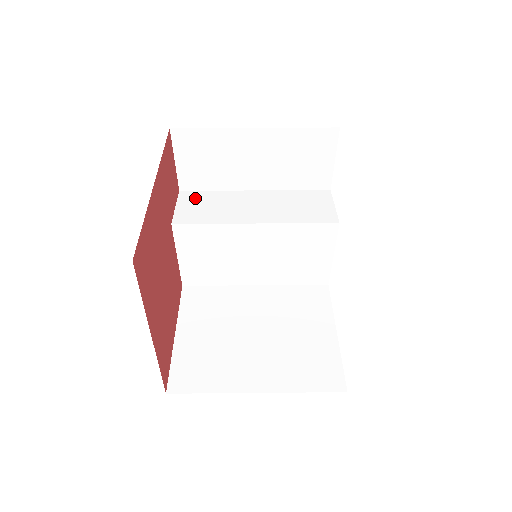
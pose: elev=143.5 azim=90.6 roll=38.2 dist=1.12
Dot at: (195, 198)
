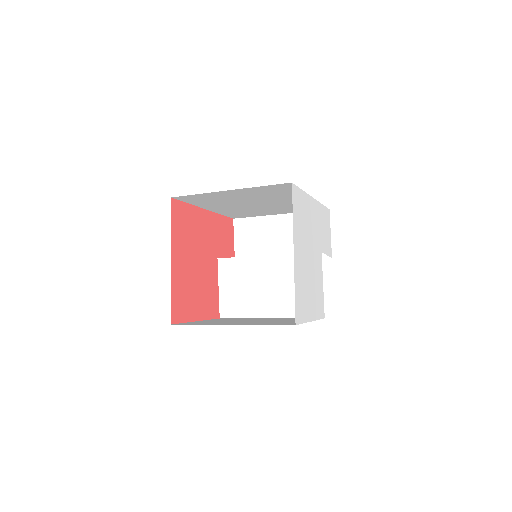
Dot at: occluded
